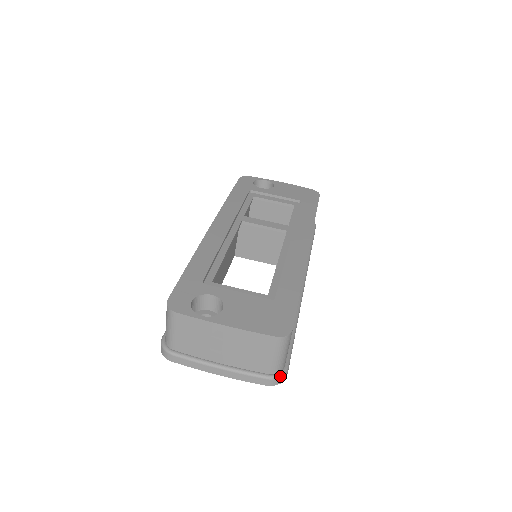
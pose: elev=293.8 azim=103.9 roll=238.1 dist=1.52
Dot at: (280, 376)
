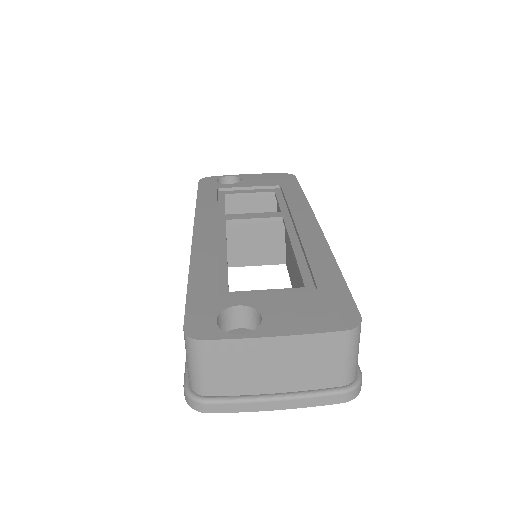
Dot at: (357, 384)
